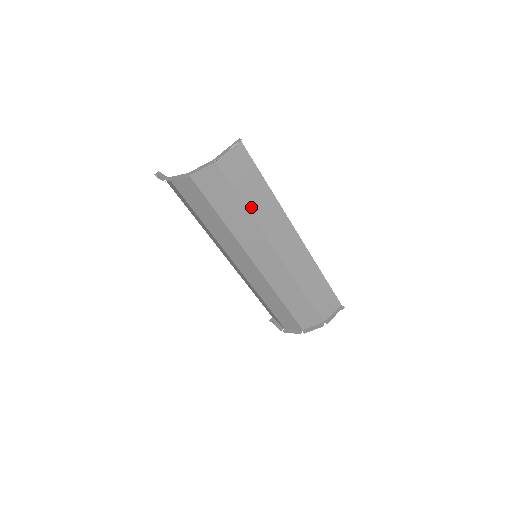
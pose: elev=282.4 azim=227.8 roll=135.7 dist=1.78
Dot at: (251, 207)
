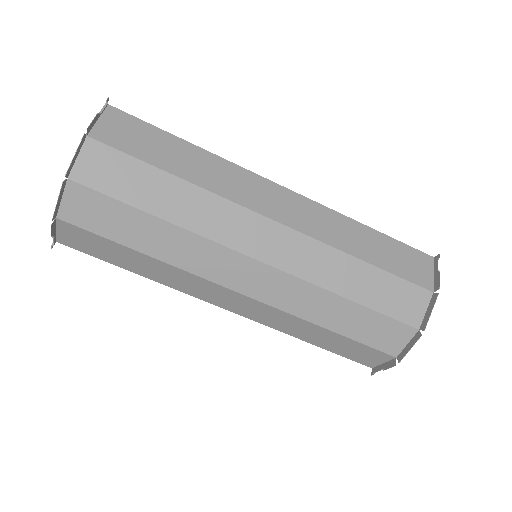
Dot at: (186, 175)
